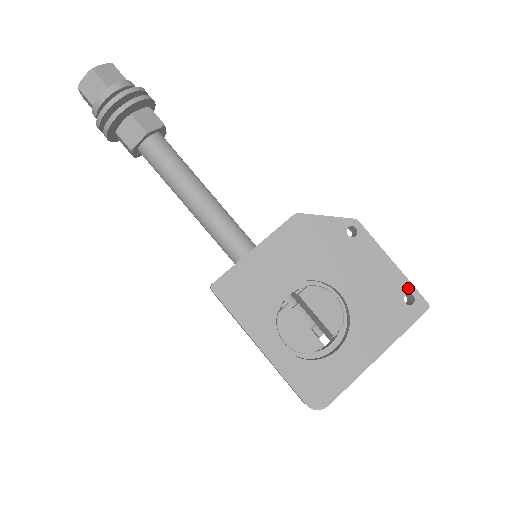
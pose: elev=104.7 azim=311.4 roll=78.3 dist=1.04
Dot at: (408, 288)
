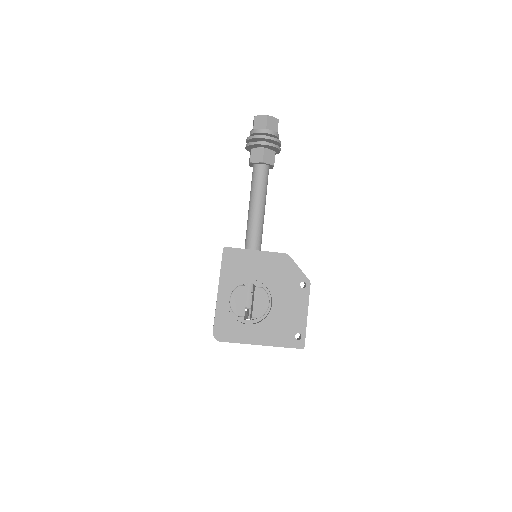
Dot at: (303, 331)
